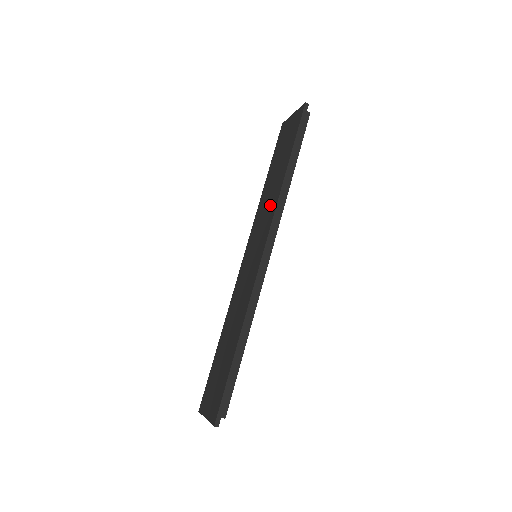
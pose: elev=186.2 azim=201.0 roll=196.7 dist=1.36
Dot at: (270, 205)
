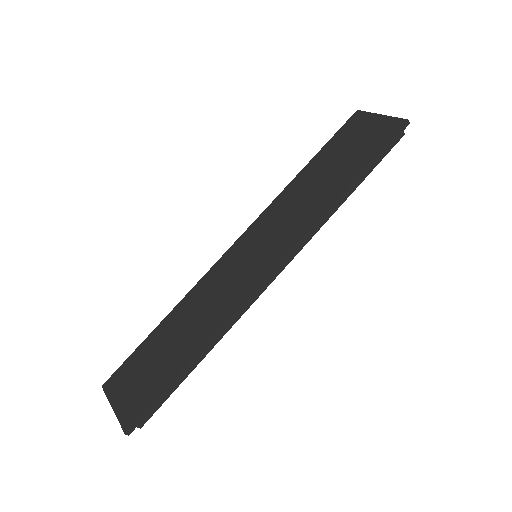
Dot at: (305, 212)
